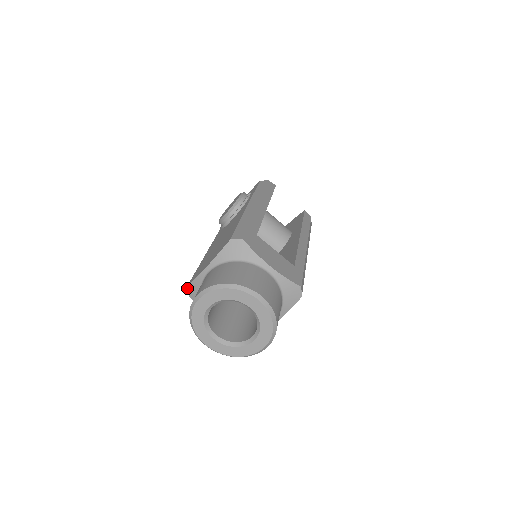
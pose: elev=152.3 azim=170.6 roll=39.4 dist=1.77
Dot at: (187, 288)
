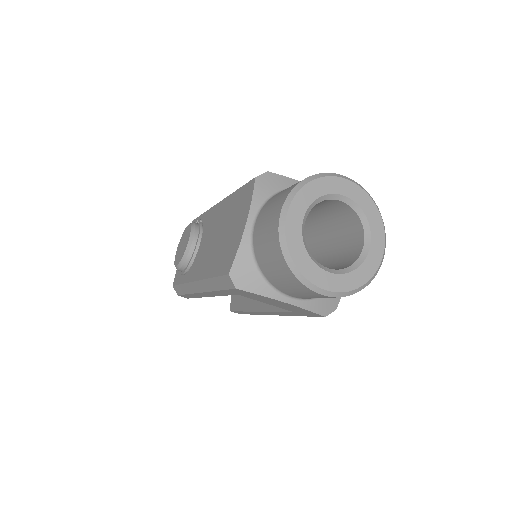
Dot at: (230, 276)
